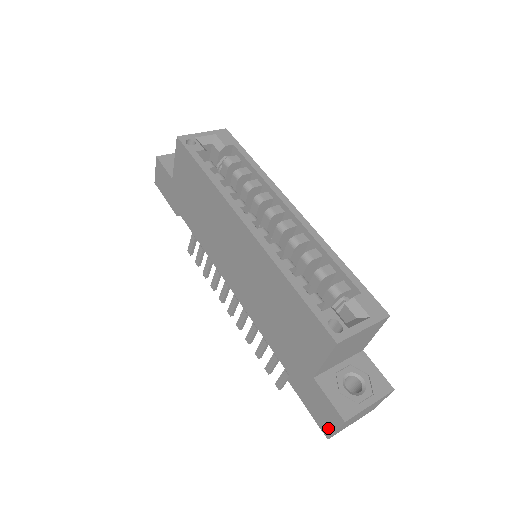
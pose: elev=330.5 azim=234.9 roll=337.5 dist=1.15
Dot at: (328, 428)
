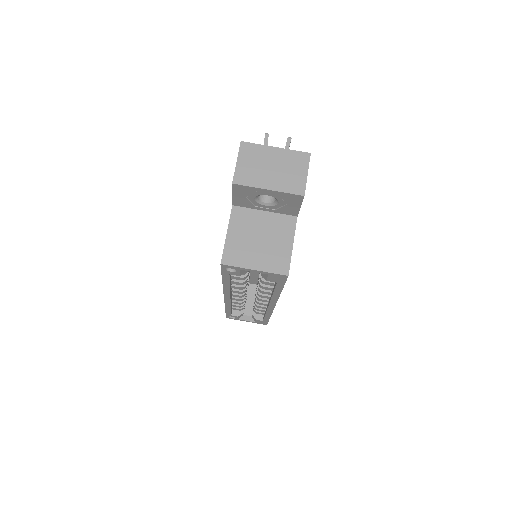
Dot at: occluded
